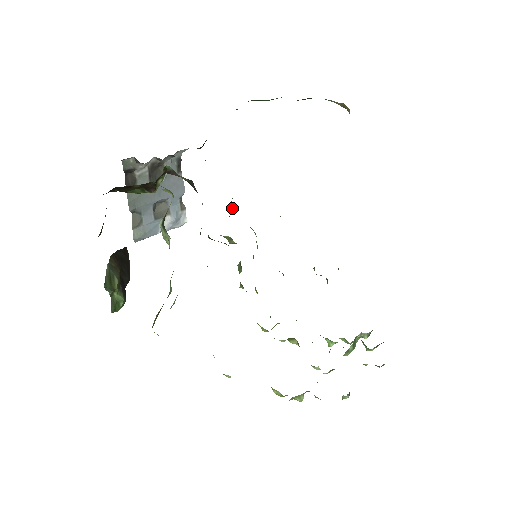
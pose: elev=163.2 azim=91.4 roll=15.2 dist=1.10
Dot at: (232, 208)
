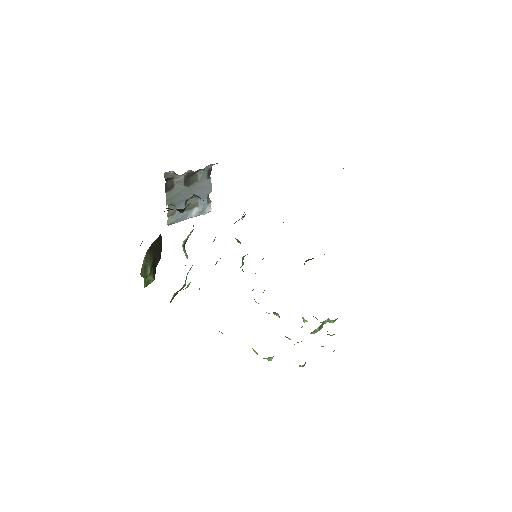
Dot at: occluded
